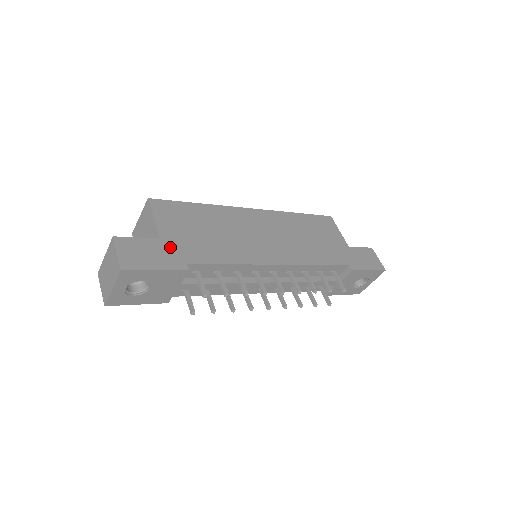
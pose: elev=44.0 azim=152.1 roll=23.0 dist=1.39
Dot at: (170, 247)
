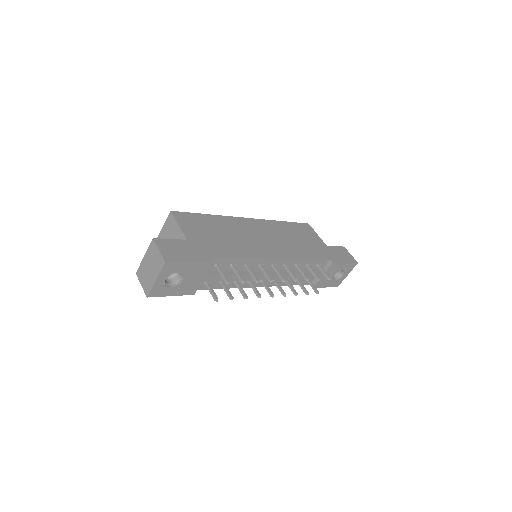
Dot at: (196, 246)
